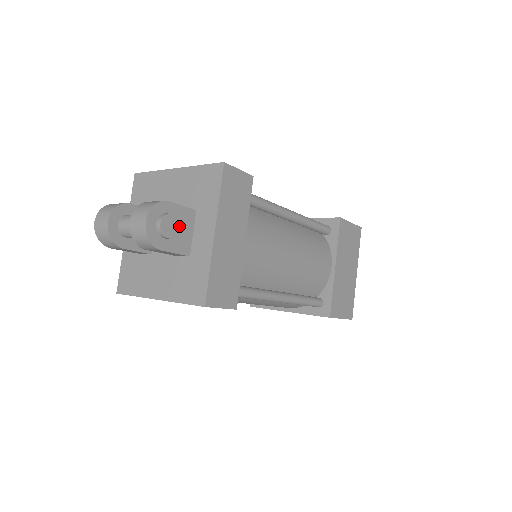
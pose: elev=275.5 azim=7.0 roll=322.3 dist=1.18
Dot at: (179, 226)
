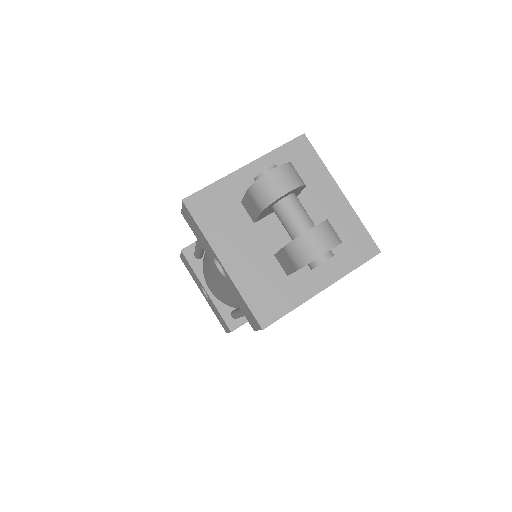
Dot at: occluded
